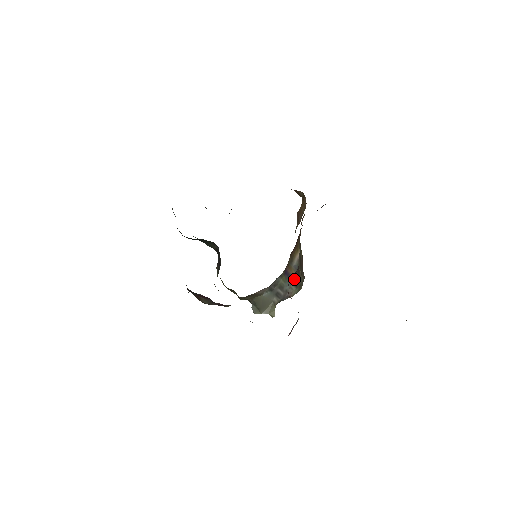
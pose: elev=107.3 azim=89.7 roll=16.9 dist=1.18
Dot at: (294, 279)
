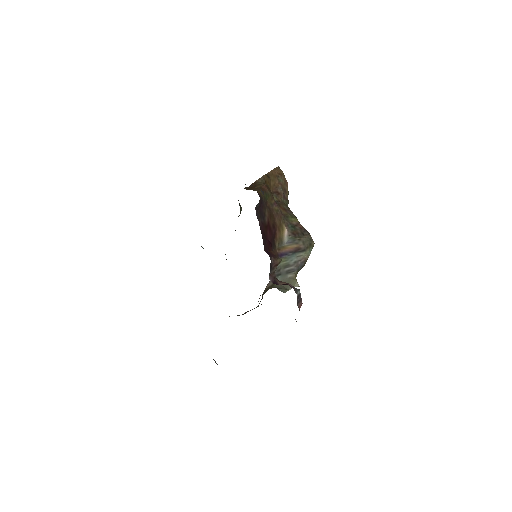
Dot at: (295, 250)
